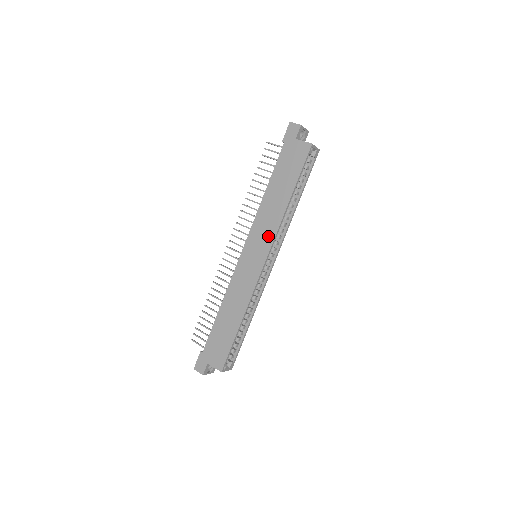
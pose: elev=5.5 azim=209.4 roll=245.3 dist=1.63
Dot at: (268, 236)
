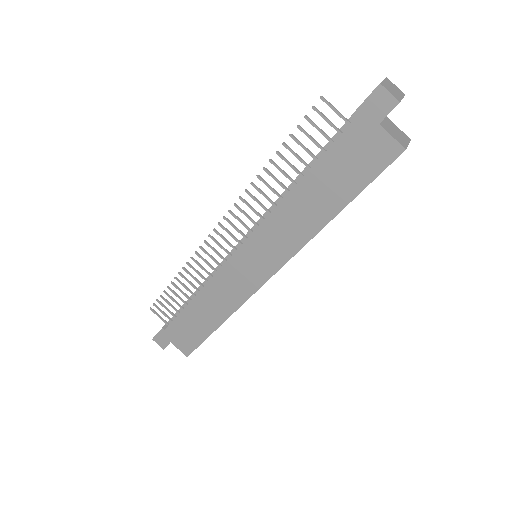
Dot at: (282, 251)
